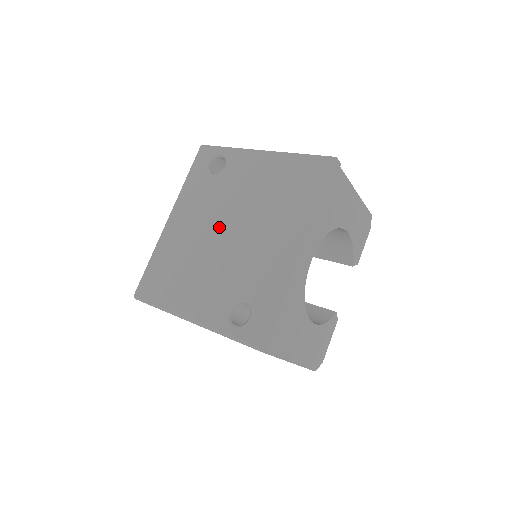
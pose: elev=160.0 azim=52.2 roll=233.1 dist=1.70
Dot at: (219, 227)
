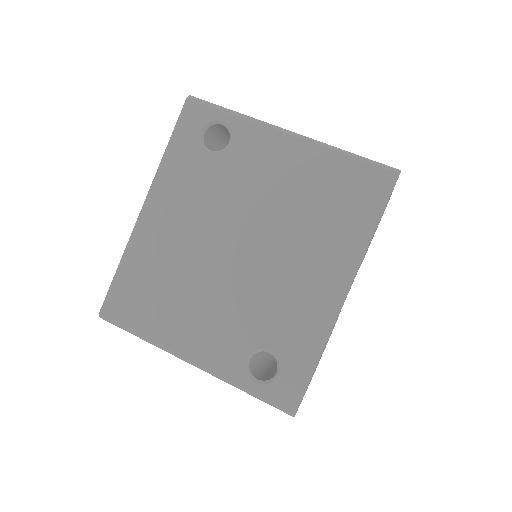
Dot at: (227, 239)
